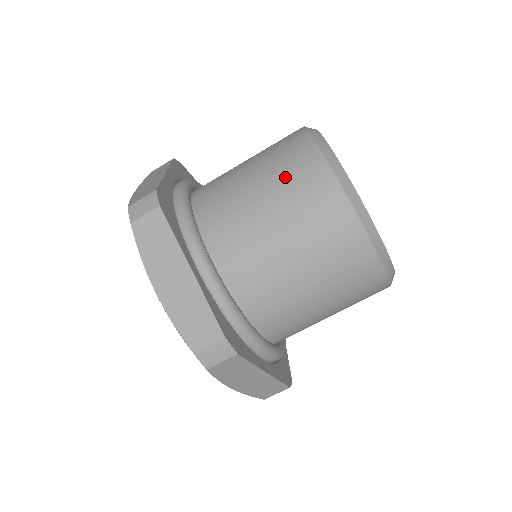
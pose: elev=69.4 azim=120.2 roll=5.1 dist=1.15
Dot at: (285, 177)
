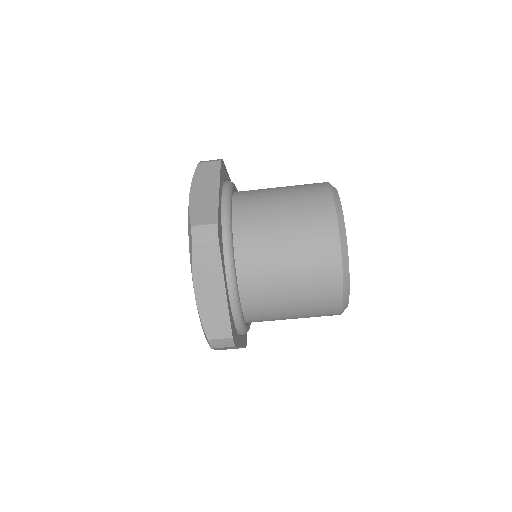
Dot at: (301, 187)
